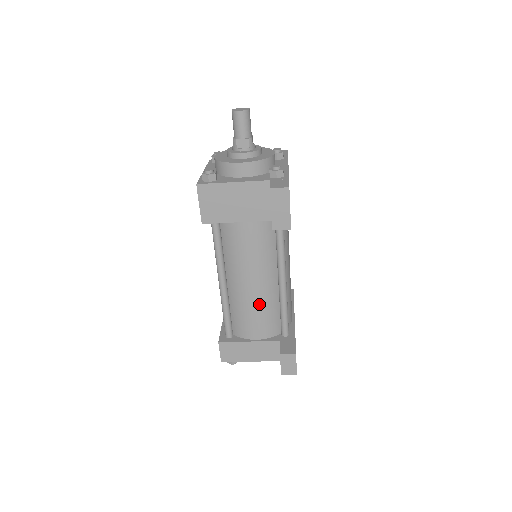
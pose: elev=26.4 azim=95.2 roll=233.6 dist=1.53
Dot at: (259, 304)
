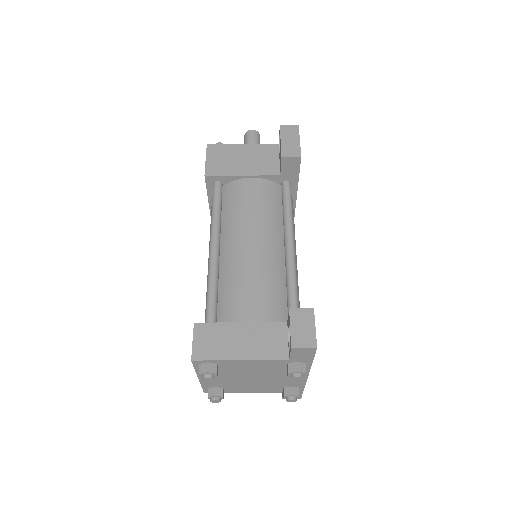
Dot at: (259, 270)
